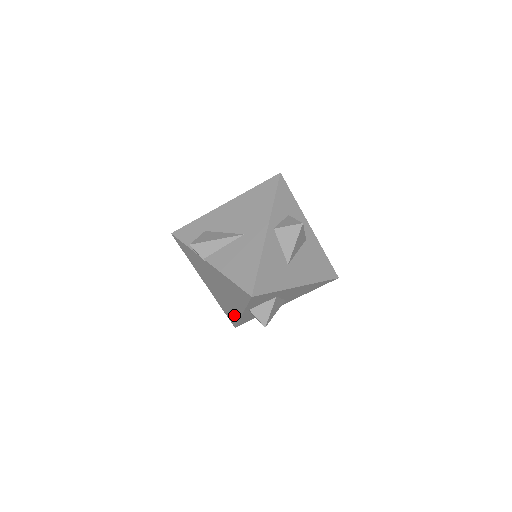
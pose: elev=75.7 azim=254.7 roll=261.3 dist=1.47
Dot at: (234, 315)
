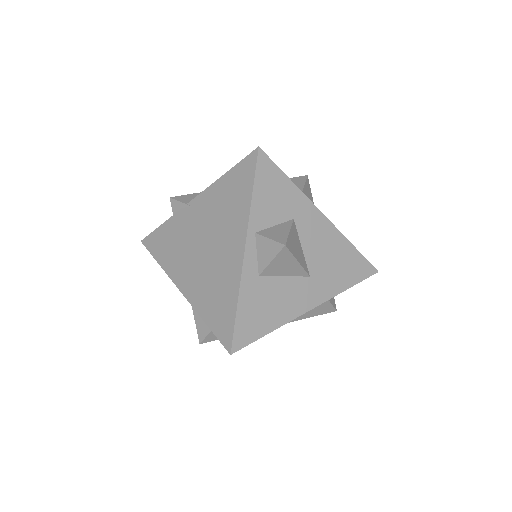
Dot at: (230, 292)
